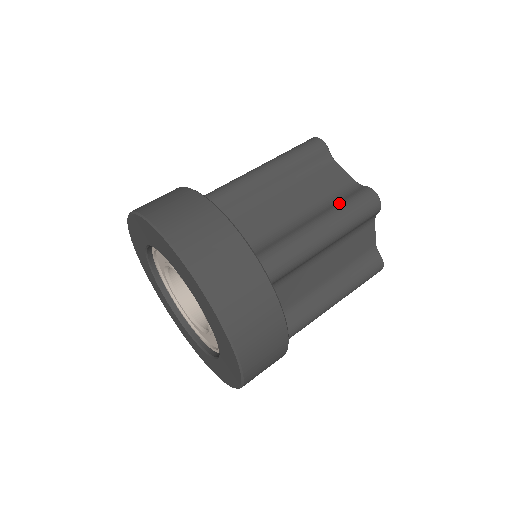
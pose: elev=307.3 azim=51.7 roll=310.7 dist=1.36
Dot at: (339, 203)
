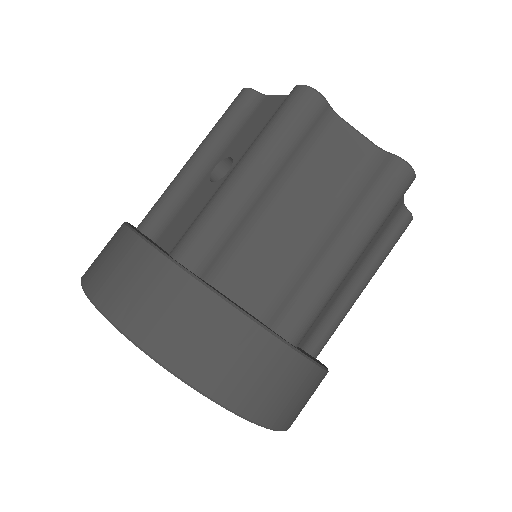
Dot at: (362, 199)
